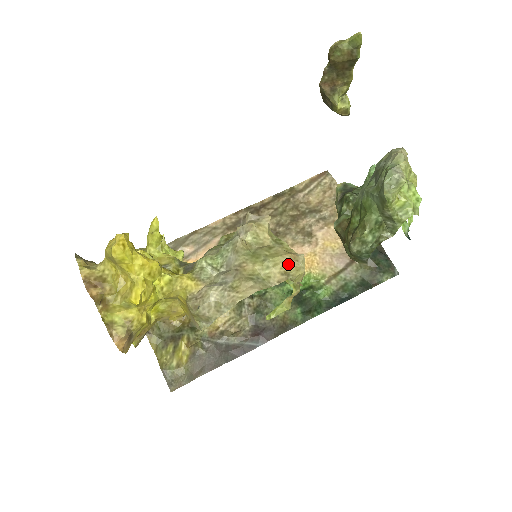
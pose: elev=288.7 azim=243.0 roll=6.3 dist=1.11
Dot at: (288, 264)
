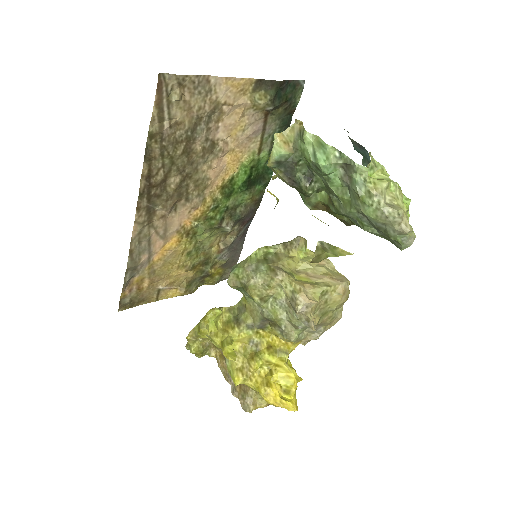
Dot at: (345, 297)
